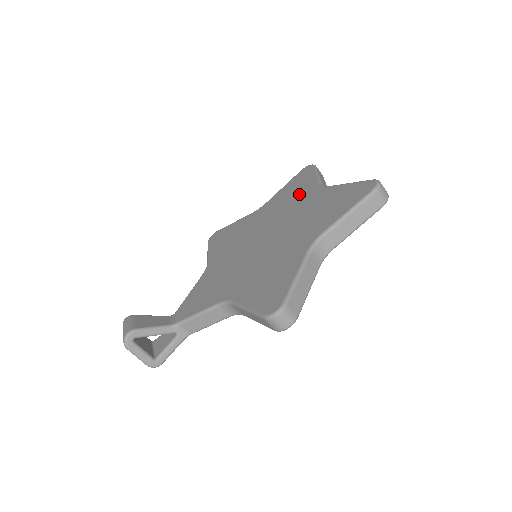
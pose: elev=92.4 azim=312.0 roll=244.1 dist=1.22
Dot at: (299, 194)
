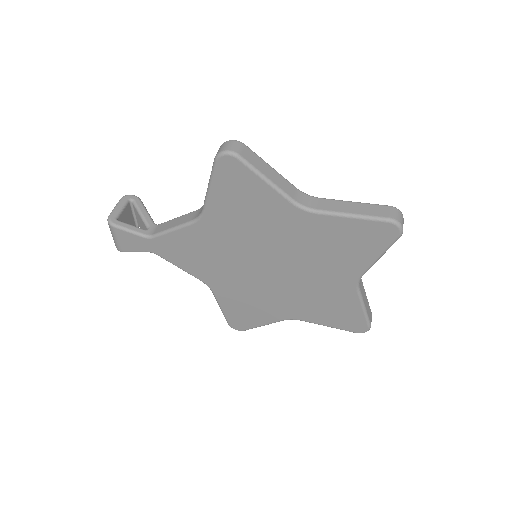
Dot at: occluded
